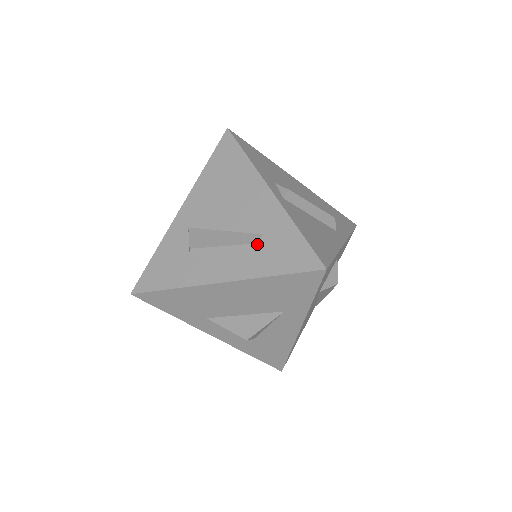
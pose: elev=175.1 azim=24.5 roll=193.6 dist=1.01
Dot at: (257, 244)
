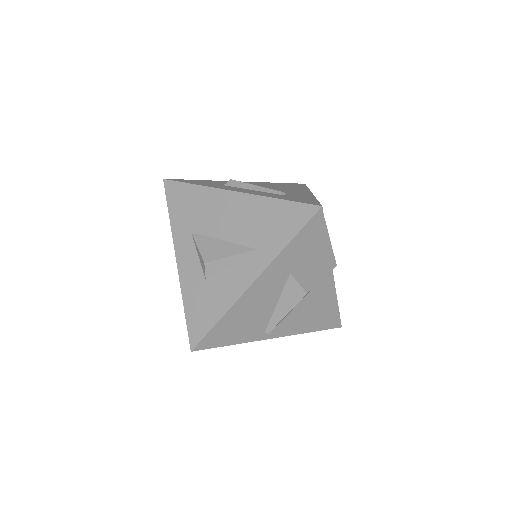
Dot at: (280, 192)
